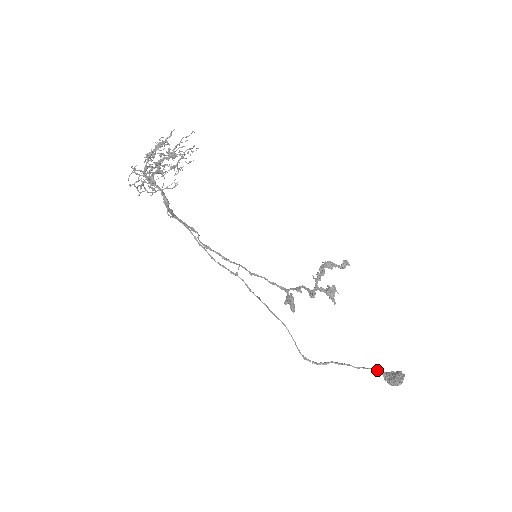
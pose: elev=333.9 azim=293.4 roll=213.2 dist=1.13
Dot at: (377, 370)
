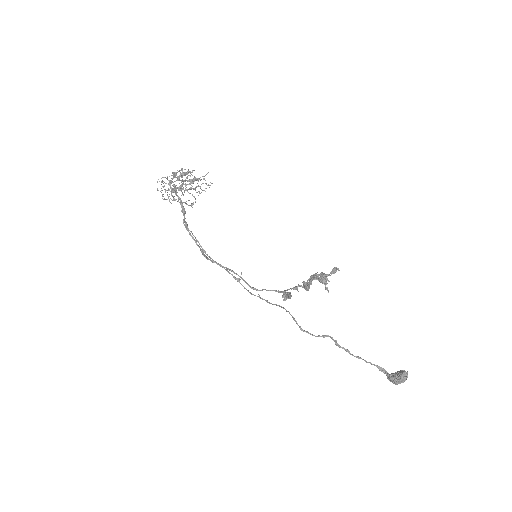
Dot at: (379, 368)
